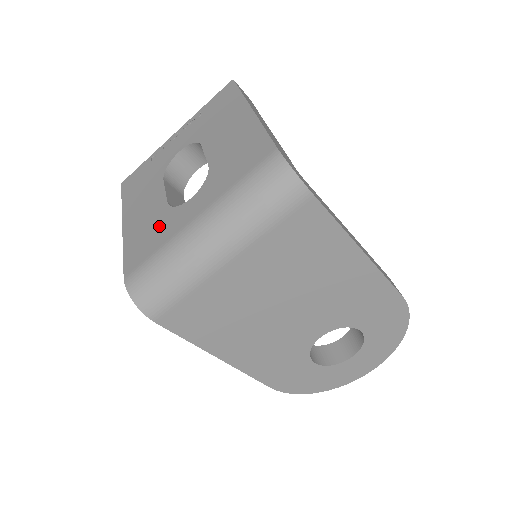
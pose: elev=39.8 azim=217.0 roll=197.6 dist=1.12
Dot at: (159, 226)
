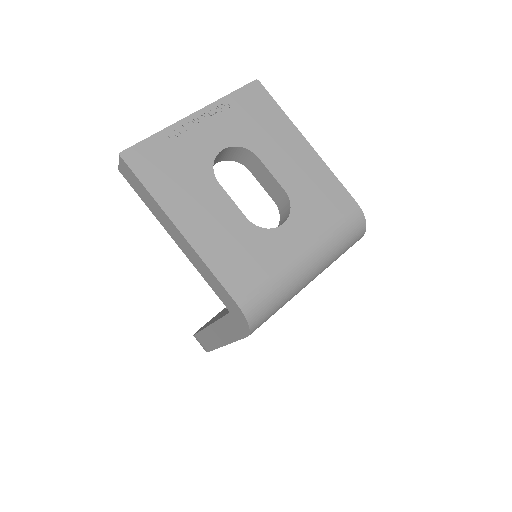
Dot at: (254, 247)
